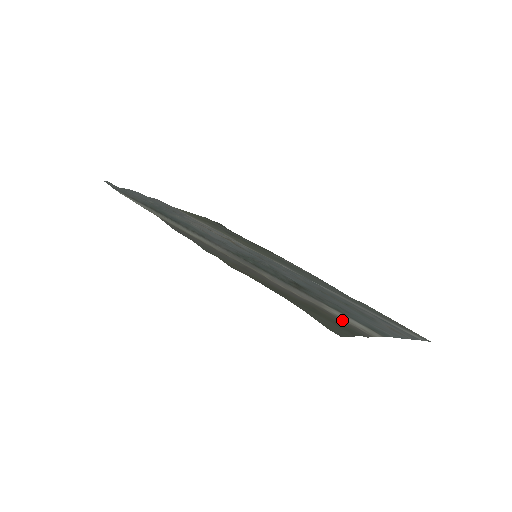
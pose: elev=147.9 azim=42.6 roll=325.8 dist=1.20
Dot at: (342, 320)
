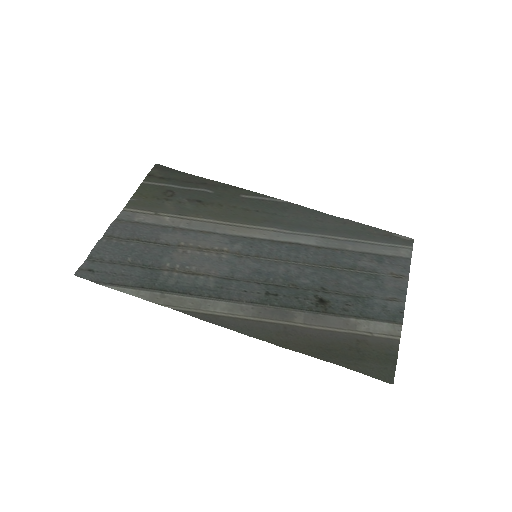
Dot at: (376, 339)
